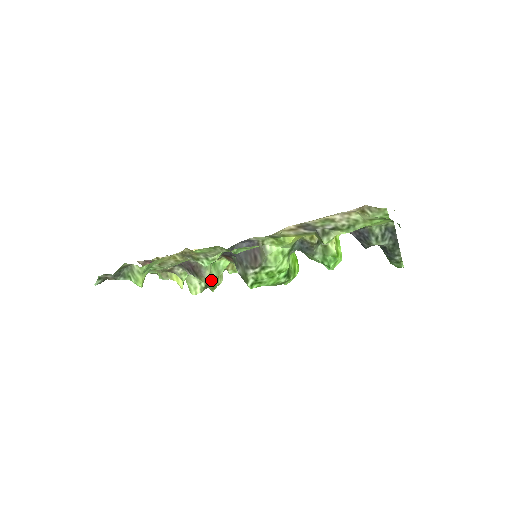
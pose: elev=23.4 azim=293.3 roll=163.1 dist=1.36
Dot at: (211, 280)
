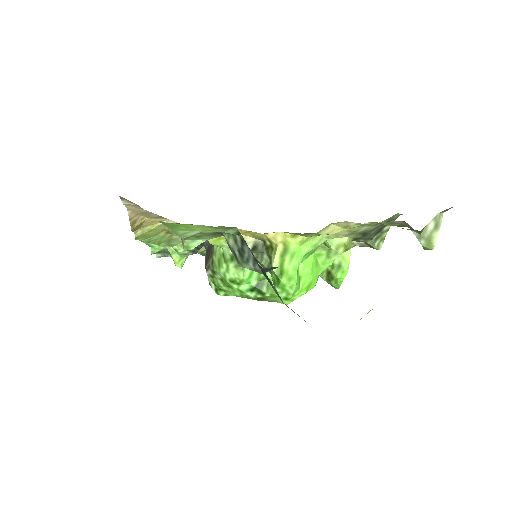
Dot at: occluded
